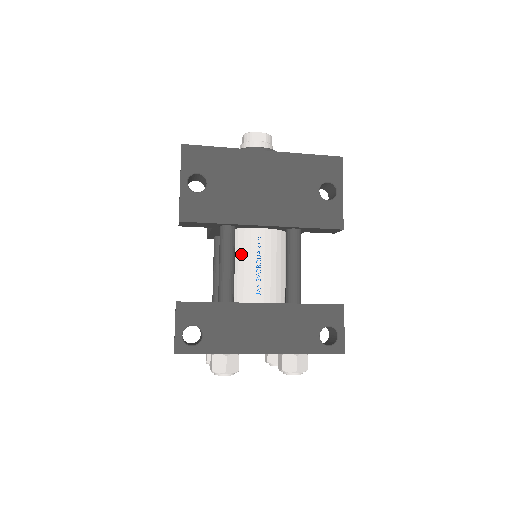
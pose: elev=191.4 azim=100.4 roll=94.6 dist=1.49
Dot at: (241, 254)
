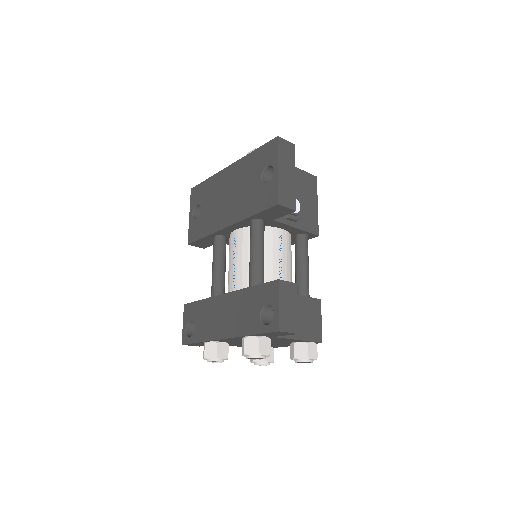
Dot at: (229, 257)
